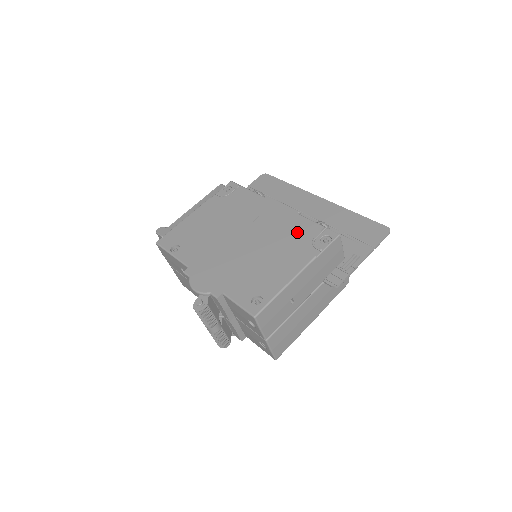
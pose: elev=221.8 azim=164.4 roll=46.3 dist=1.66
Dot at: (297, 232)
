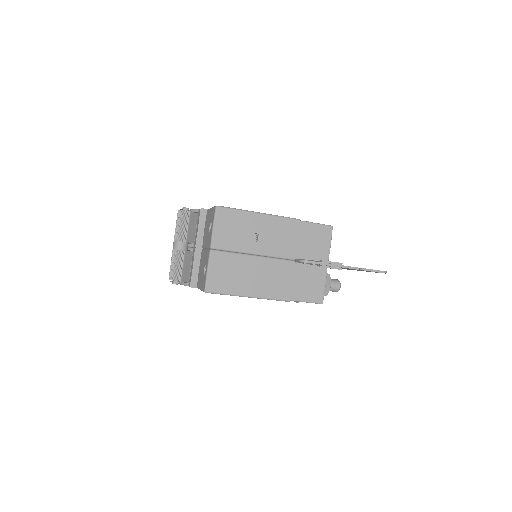
Dot at: occluded
